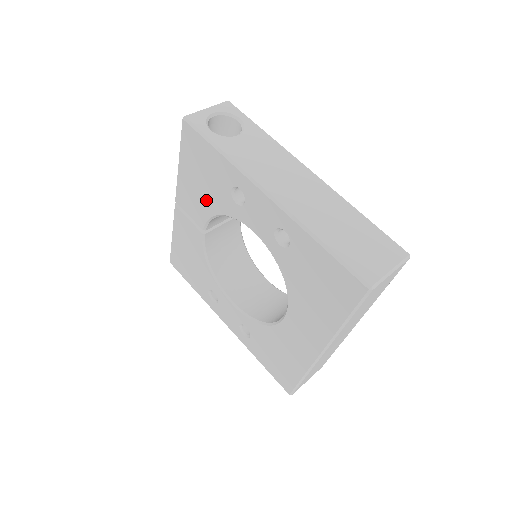
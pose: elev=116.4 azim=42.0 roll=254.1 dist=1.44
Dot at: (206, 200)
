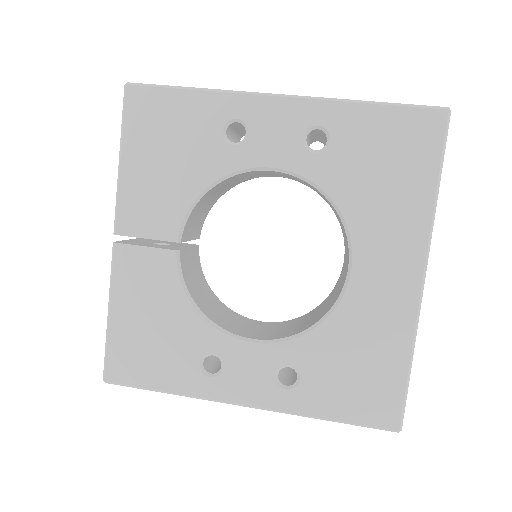
Dot at: (179, 182)
